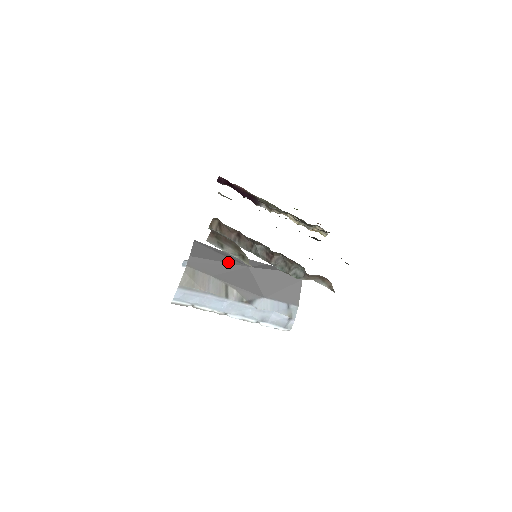
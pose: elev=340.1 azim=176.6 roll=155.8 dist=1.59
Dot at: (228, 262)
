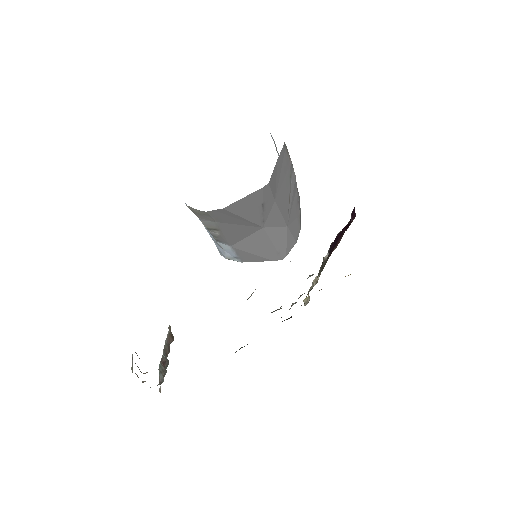
Dot at: (252, 220)
